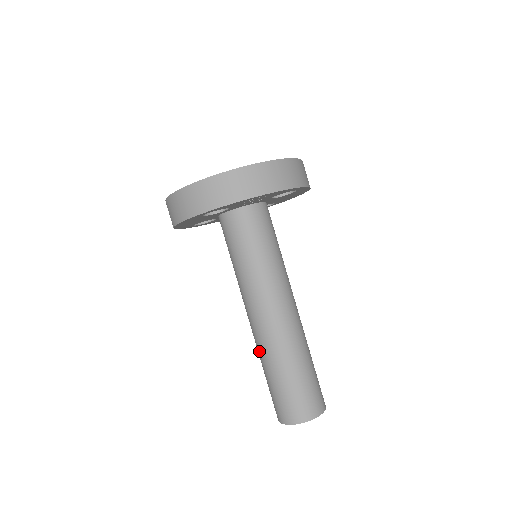
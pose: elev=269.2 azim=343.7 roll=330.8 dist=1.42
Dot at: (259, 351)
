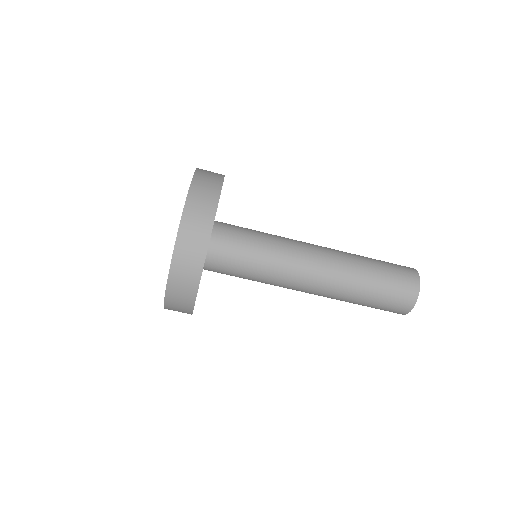
Dot at: occluded
